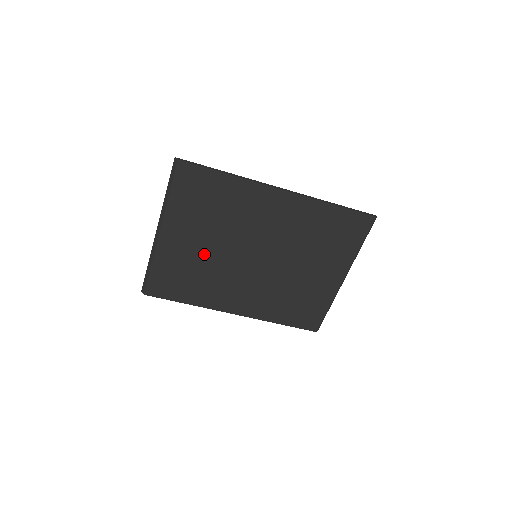
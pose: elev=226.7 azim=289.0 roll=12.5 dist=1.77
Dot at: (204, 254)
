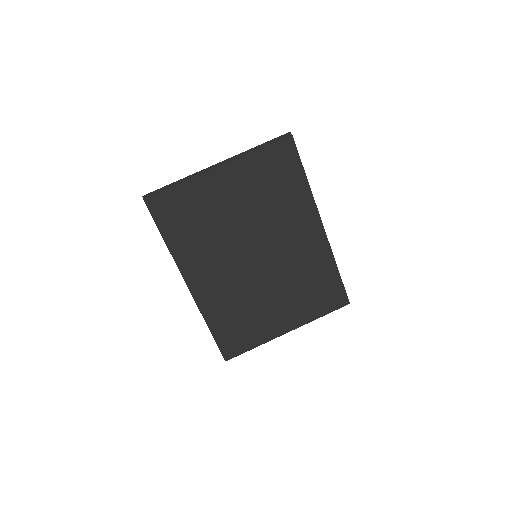
Dot at: (227, 217)
